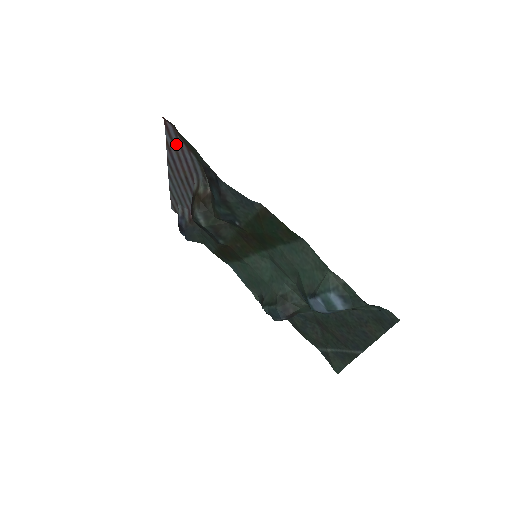
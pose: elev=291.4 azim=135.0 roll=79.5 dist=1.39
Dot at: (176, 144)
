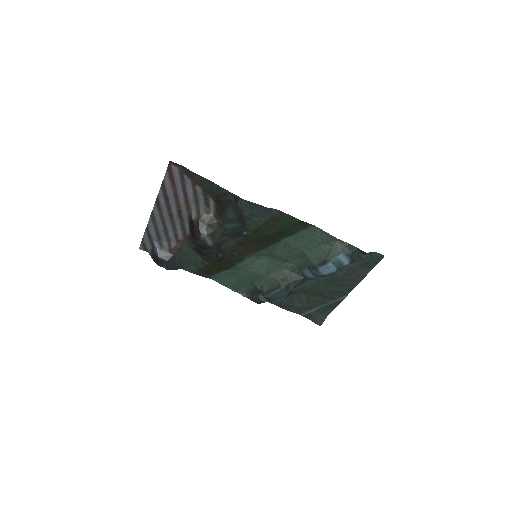
Dot at: (177, 183)
